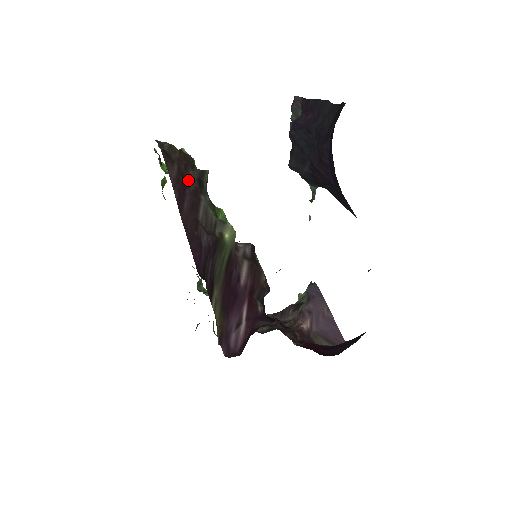
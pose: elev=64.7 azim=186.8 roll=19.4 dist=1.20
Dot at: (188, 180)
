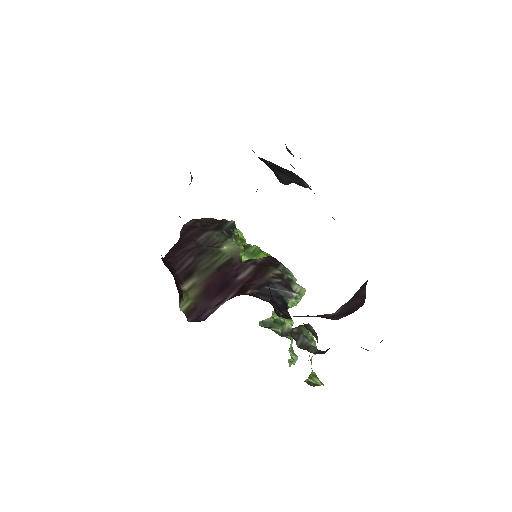
Dot at: (210, 228)
